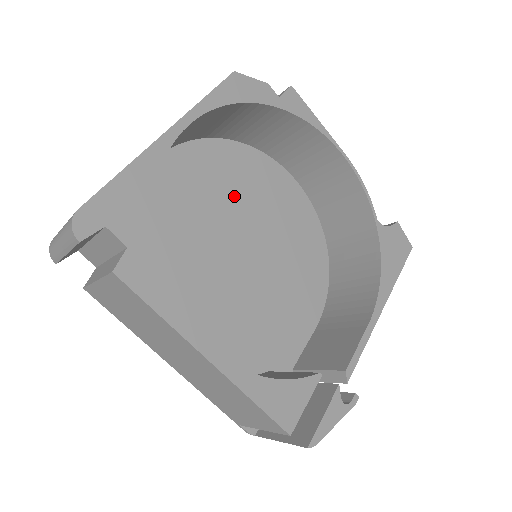
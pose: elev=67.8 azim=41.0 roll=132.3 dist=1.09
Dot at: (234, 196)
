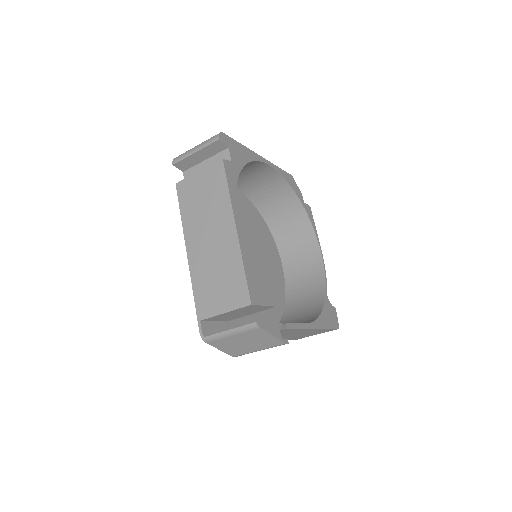
Dot at: (253, 235)
